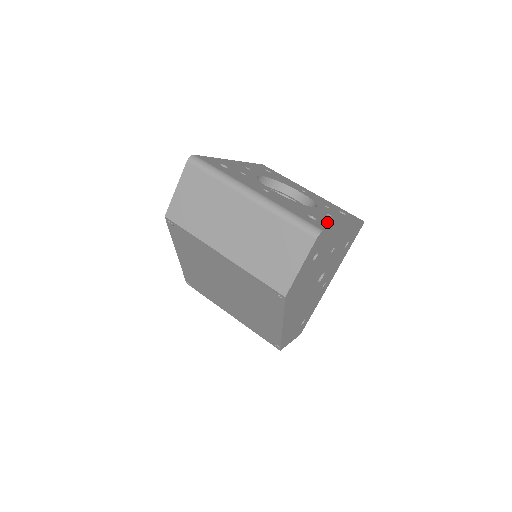
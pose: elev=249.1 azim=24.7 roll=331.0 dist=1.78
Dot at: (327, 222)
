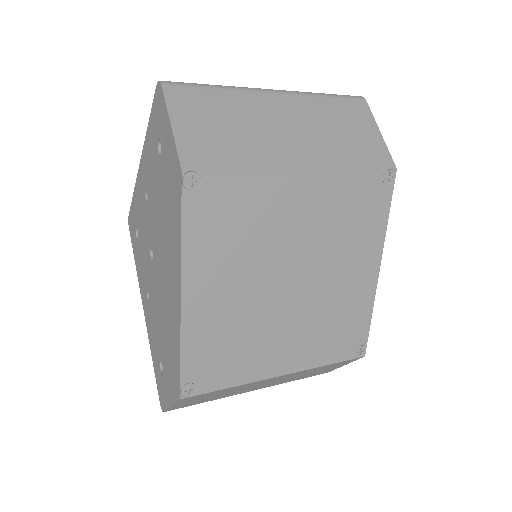
Dot at: occluded
